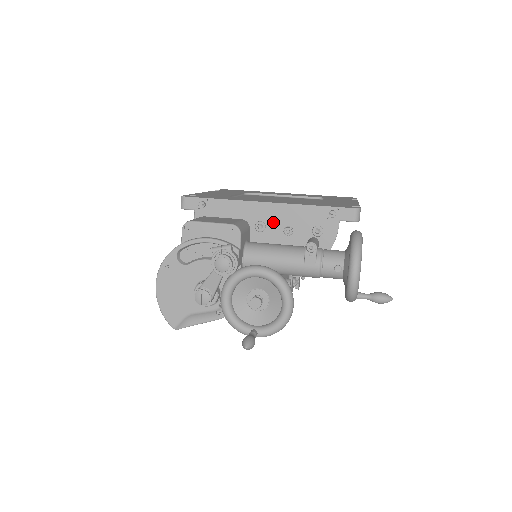
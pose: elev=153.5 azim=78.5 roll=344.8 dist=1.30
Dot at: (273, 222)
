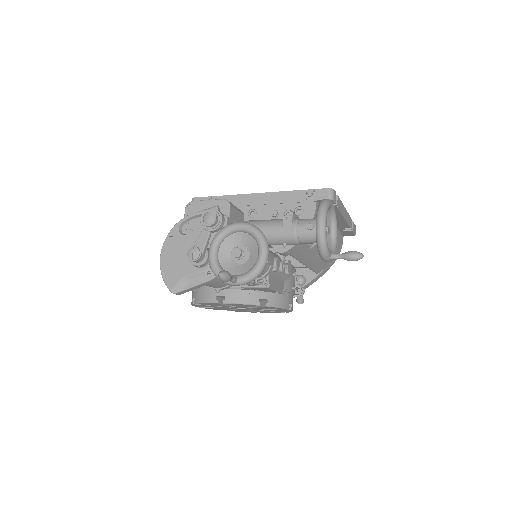
Dot at: (262, 208)
